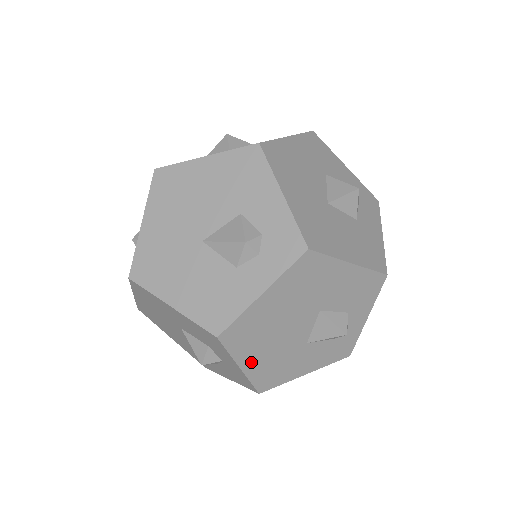
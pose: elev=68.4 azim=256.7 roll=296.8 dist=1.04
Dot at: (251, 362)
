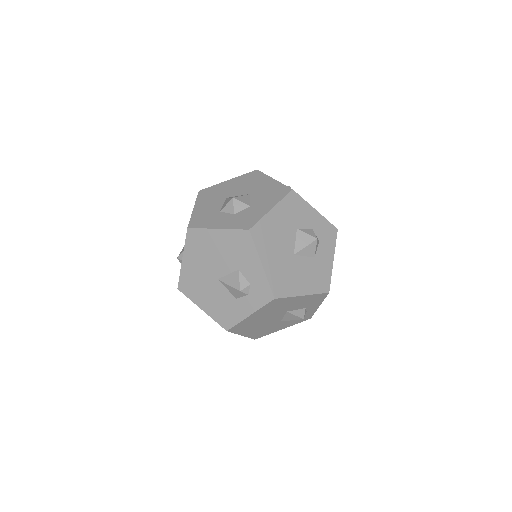
Dot at: (248, 333)
